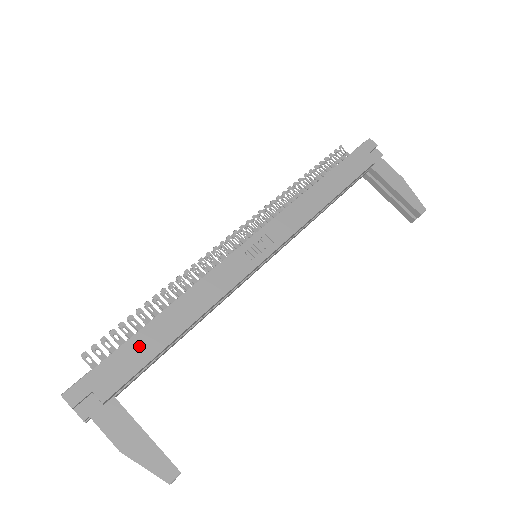
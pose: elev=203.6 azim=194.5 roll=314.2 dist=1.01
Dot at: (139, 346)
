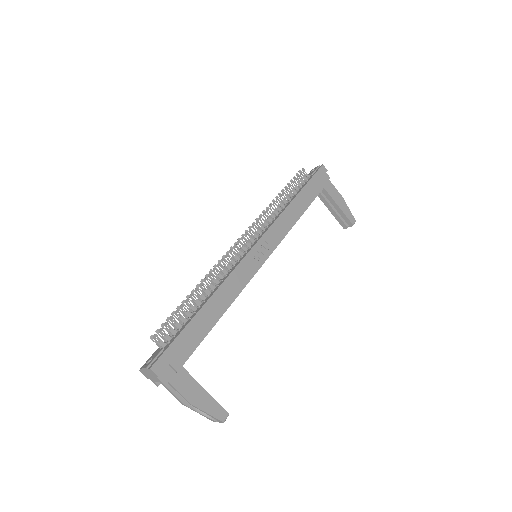
Dot at: (195, 328)
